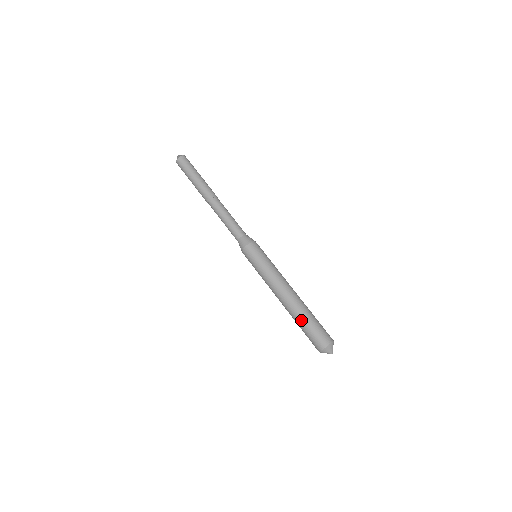
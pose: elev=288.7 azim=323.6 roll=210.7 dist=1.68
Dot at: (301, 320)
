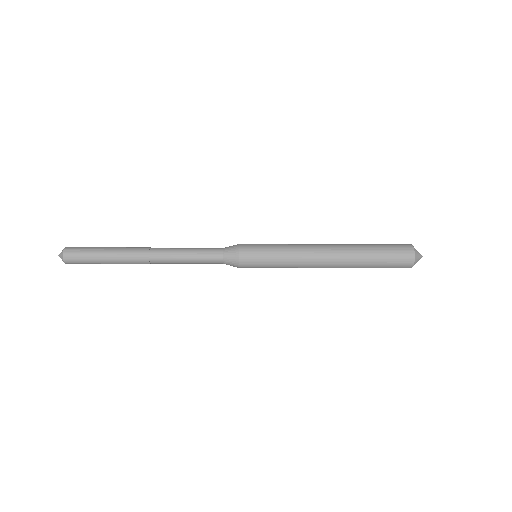
Dot at: (367, 248)
